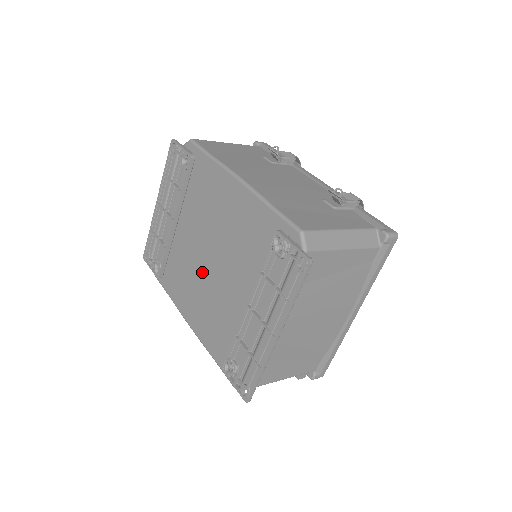
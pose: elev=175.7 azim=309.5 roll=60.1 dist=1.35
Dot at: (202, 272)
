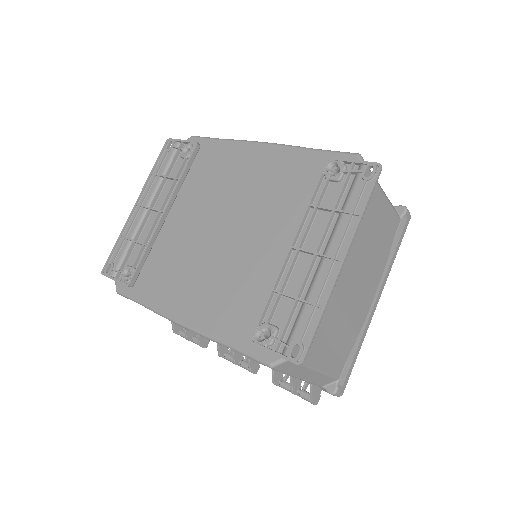
Dot at: (208, 250)
